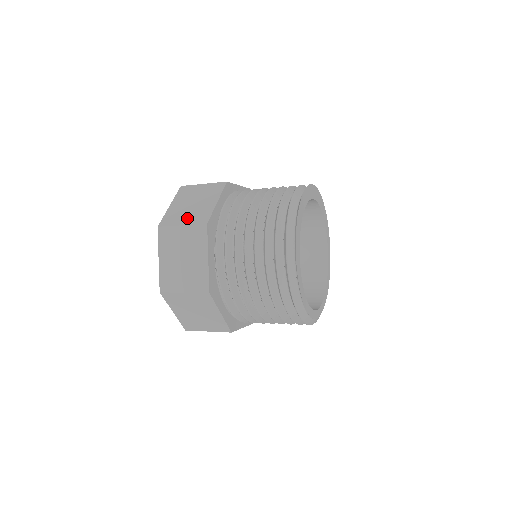
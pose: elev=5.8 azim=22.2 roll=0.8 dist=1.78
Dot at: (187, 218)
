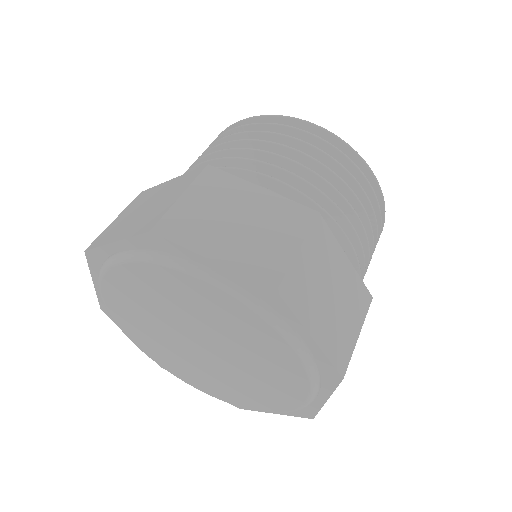
Dot at: occluded
